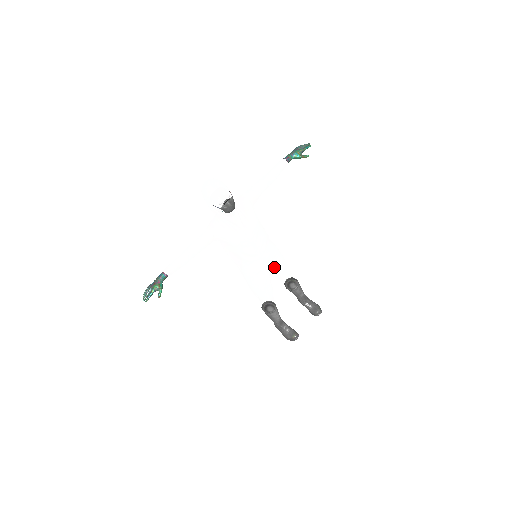
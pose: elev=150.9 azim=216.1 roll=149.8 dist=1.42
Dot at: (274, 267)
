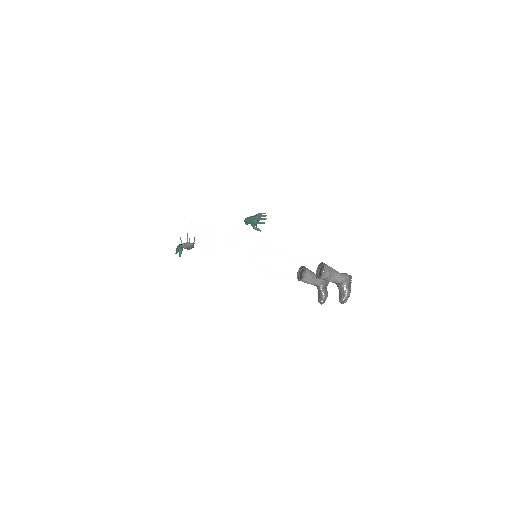
Dot at: (269, 270)
